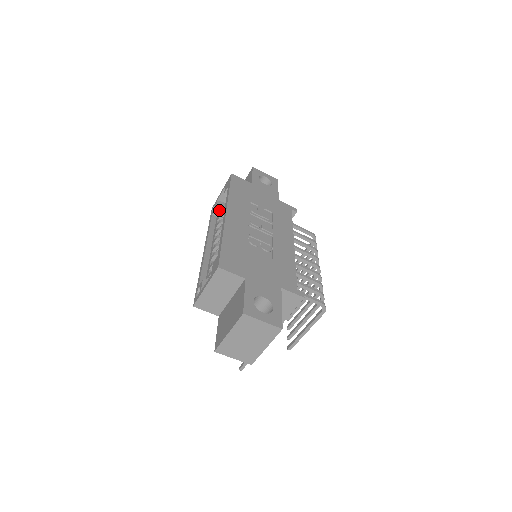
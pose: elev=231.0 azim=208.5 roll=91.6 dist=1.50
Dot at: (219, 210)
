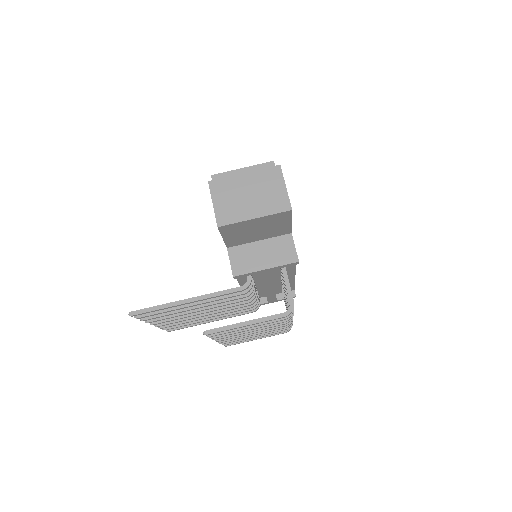
Dot at: occluded
